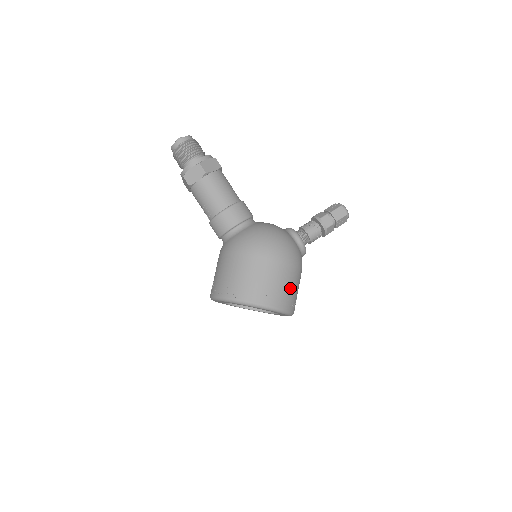
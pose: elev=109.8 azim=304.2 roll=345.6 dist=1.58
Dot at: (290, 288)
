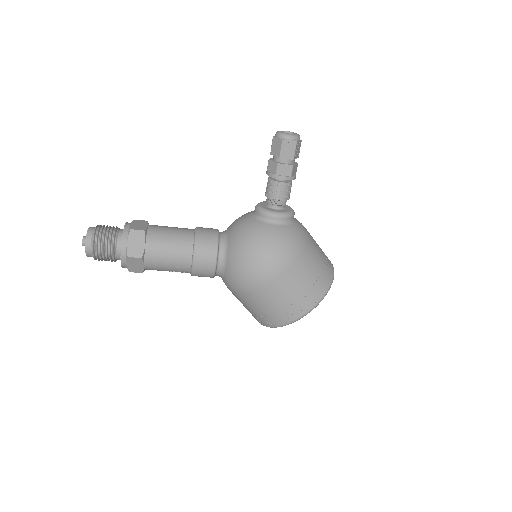
Dot at: (314, 272)
